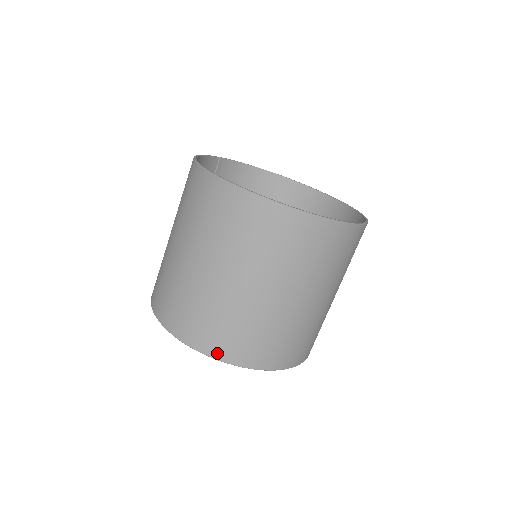
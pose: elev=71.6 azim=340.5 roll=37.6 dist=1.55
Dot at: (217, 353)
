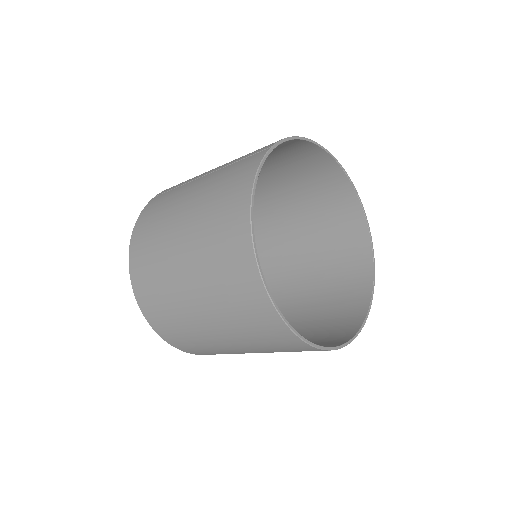
Dot at: (190, 352)
